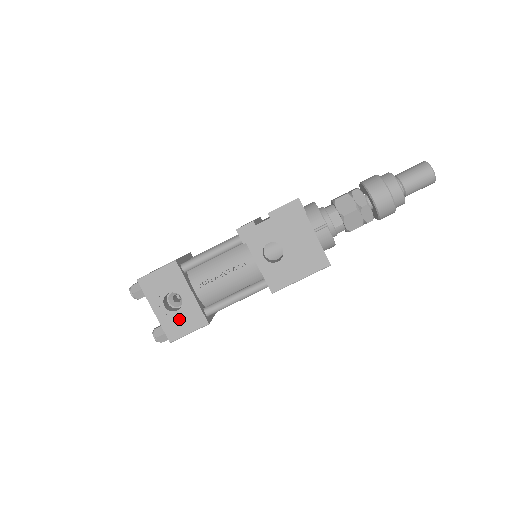
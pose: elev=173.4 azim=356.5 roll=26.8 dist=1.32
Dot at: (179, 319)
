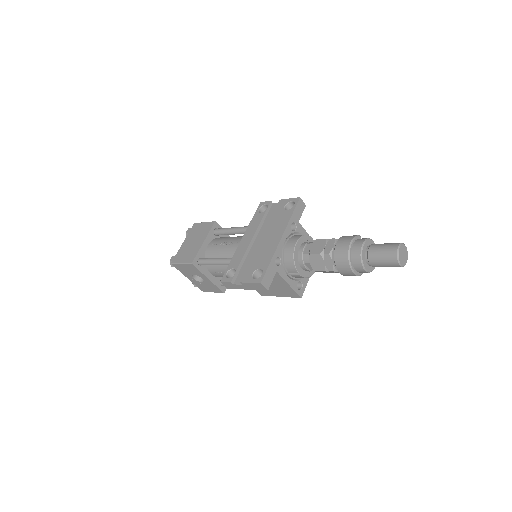
Dot at: (205, 286)
